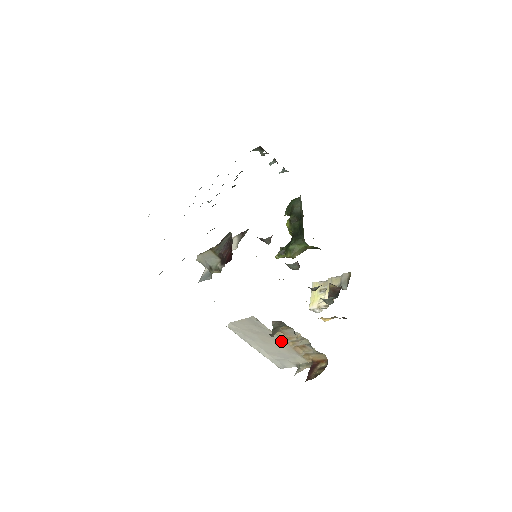
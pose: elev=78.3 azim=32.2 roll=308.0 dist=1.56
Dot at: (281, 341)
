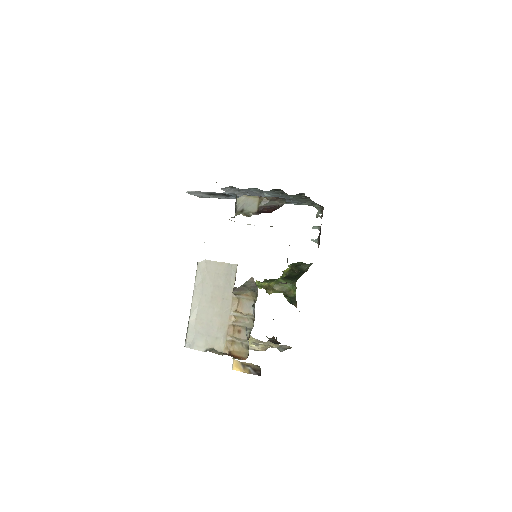
Dot at: (228, 309)
